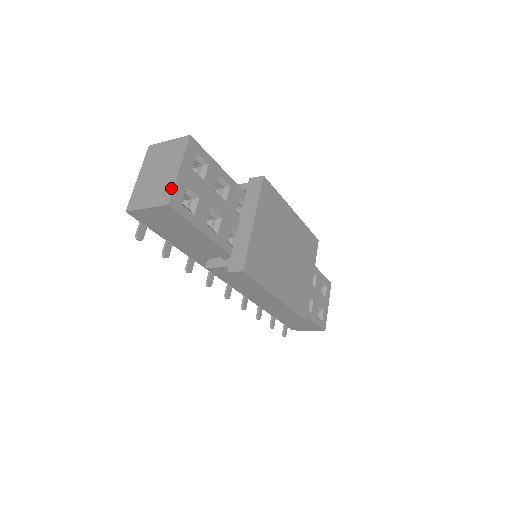
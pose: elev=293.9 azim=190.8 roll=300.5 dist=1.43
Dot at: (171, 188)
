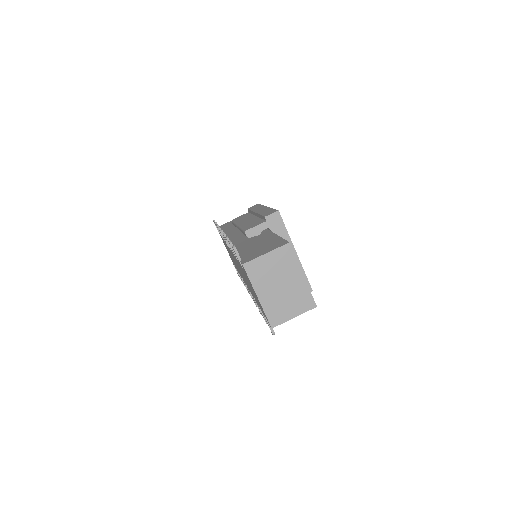
Dot at: (309, 294)
